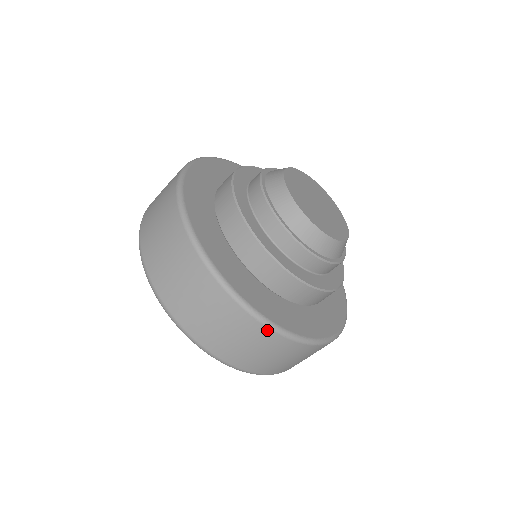
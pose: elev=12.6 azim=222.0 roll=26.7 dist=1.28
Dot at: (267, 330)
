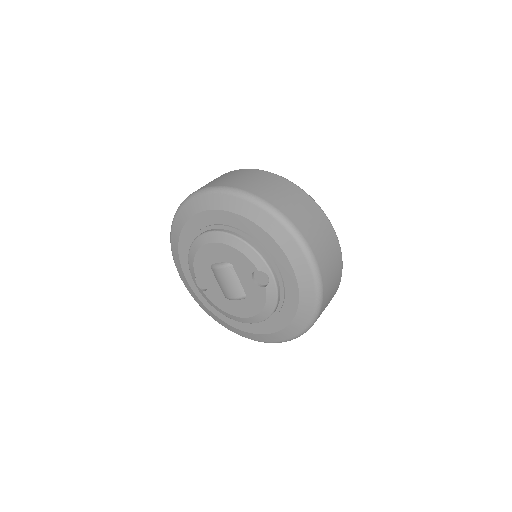
Dot at: (311, 200)
